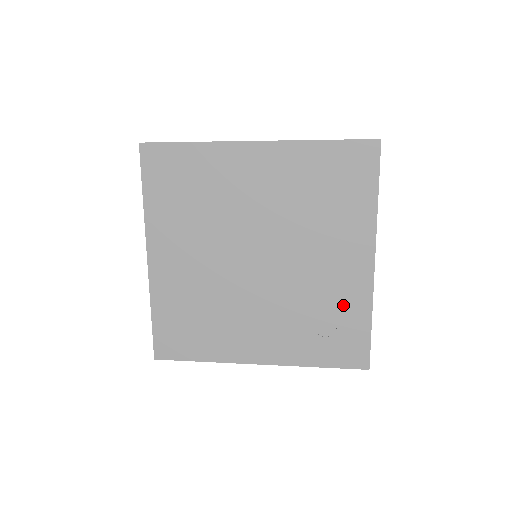
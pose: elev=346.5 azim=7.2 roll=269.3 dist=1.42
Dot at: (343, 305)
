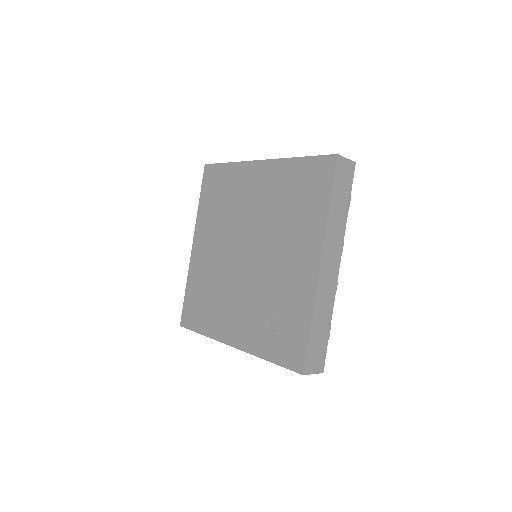
Dot at: (293, 303)
